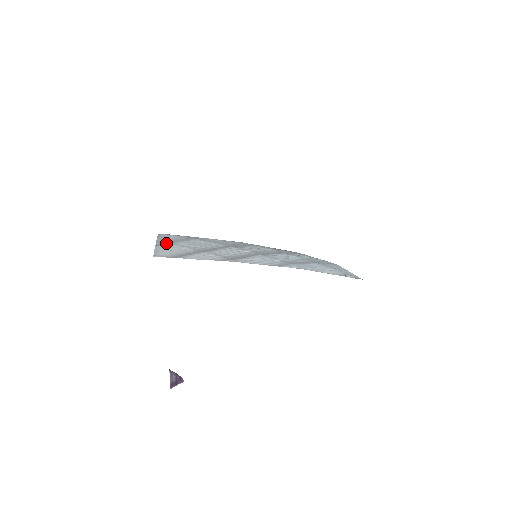
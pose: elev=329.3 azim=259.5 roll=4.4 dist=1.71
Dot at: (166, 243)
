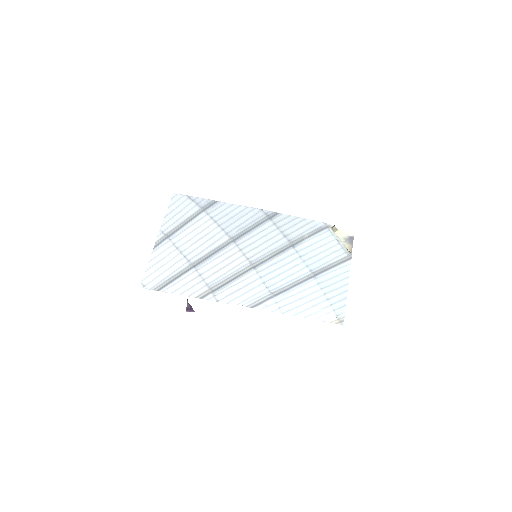
Dot at: (166, 239)
